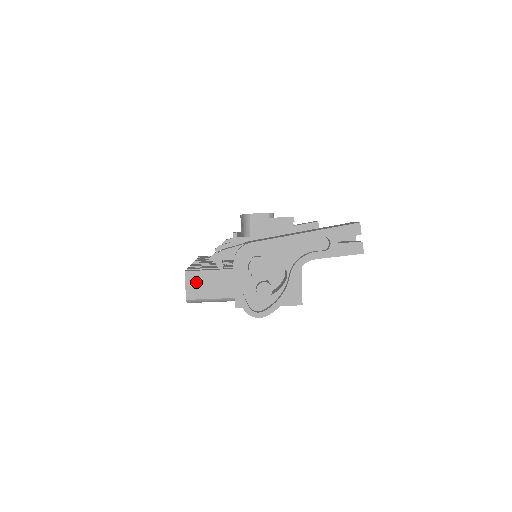
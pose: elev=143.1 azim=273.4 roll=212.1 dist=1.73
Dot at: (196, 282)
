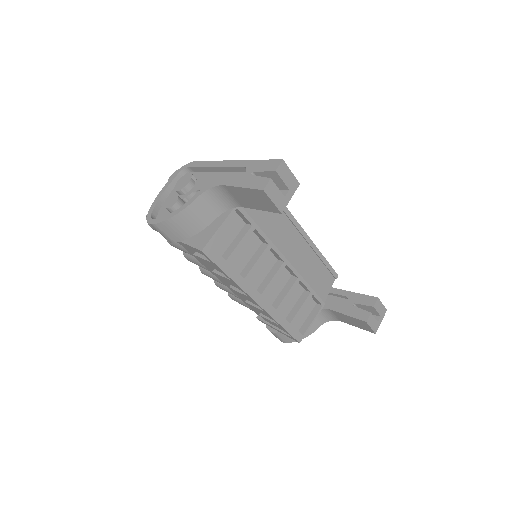
Dot at: occluded
